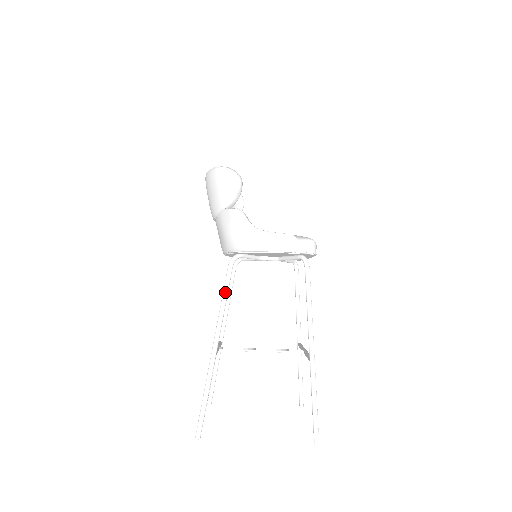
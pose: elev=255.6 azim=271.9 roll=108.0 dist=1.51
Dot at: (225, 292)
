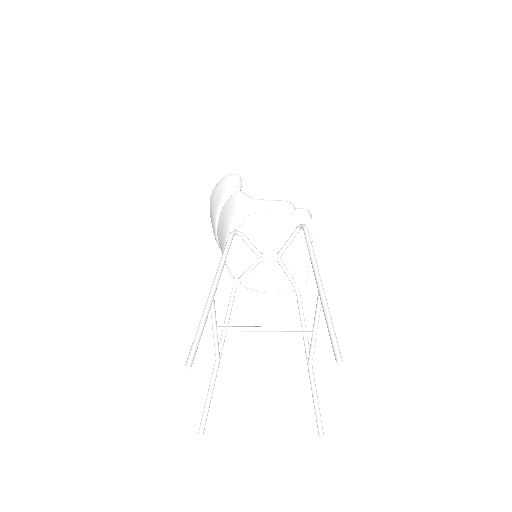
Dot at: (226, 249)
